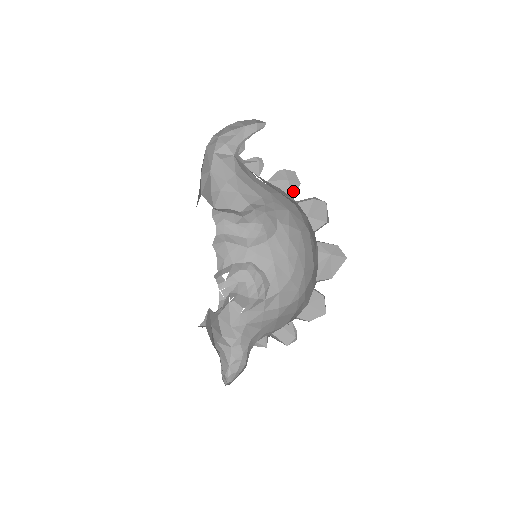
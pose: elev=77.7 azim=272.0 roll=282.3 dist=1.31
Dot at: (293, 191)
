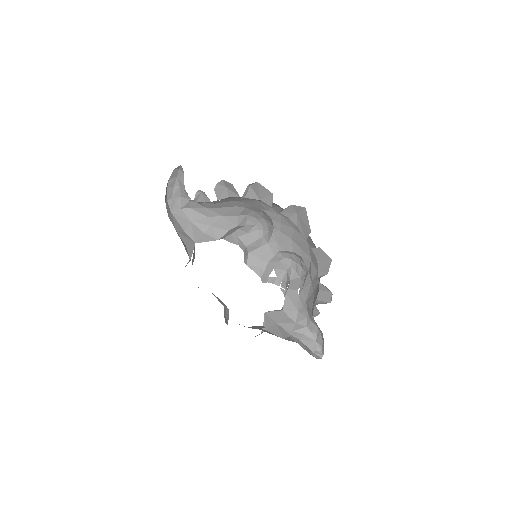
Dot at: (235, 192)
